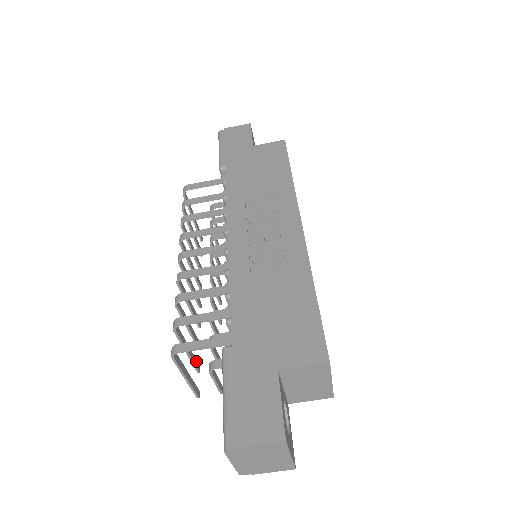
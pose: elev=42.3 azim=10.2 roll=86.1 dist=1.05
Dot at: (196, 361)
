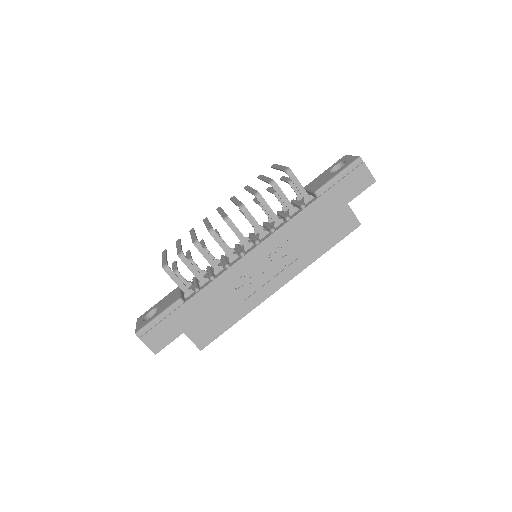
Dot at: occluded
